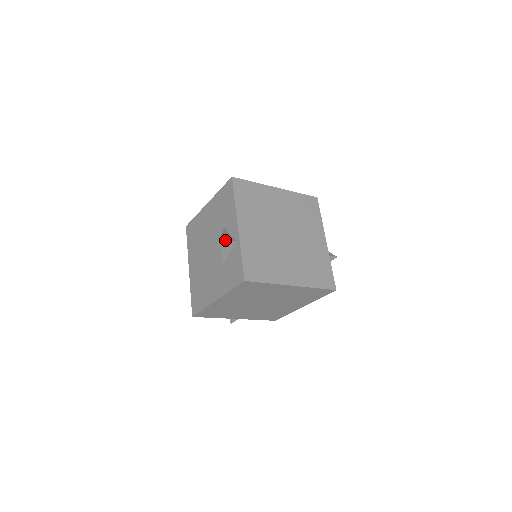
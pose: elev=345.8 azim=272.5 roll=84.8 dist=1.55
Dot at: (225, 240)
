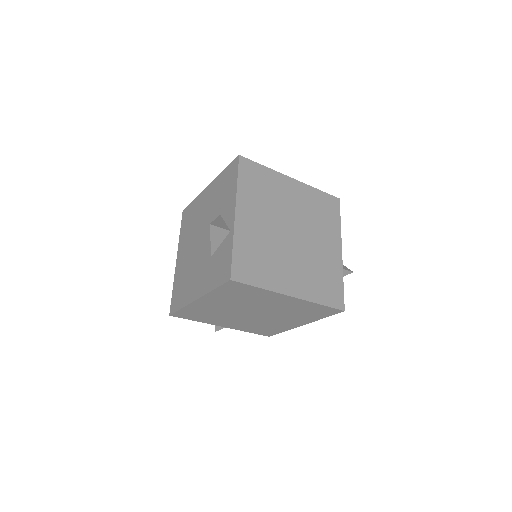
Dot at: (216, 227)
